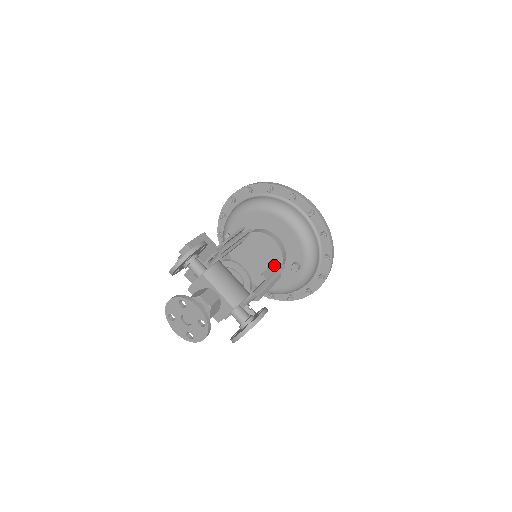
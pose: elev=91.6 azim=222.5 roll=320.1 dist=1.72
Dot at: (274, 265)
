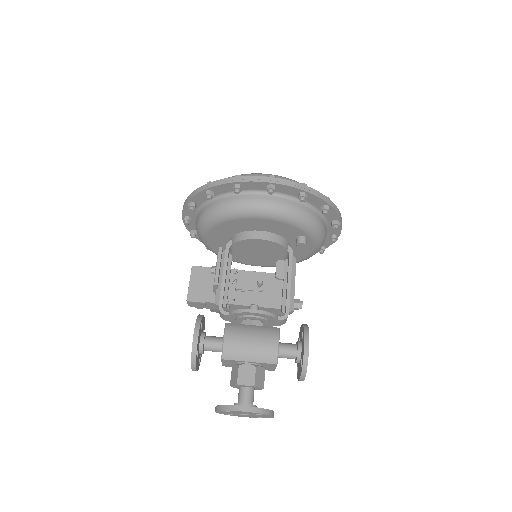
Dot at: (280, 253)
